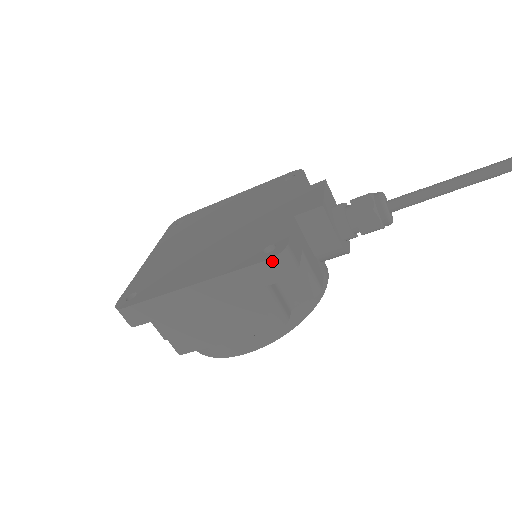
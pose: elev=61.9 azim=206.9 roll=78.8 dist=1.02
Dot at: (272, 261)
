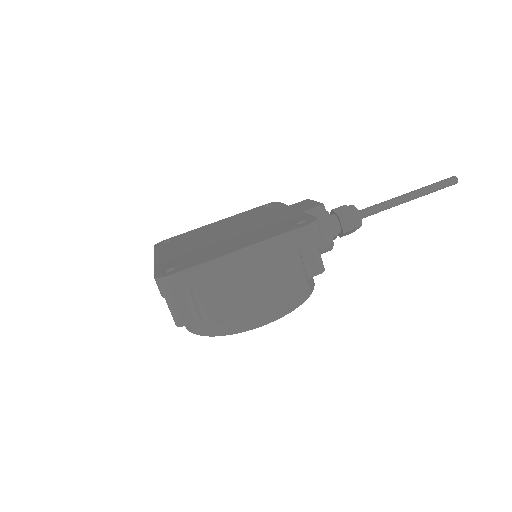
Dot at: (311, 226)
